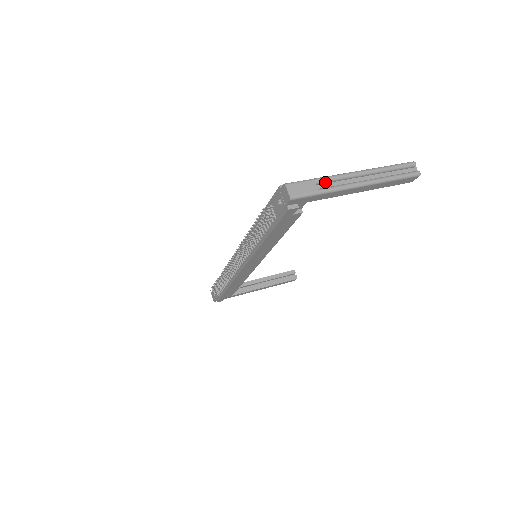
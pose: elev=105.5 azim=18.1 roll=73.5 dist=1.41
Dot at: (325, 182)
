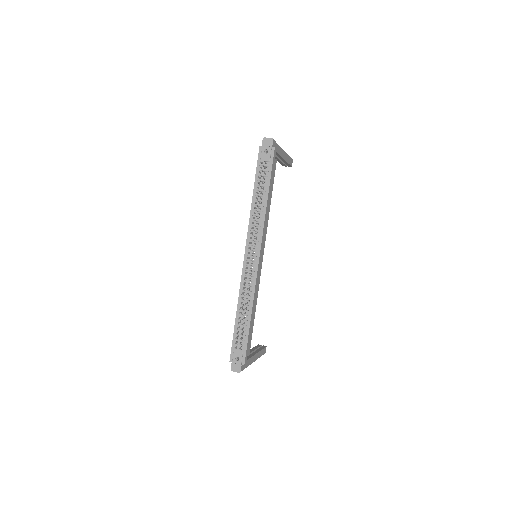
Dot at: occluded
